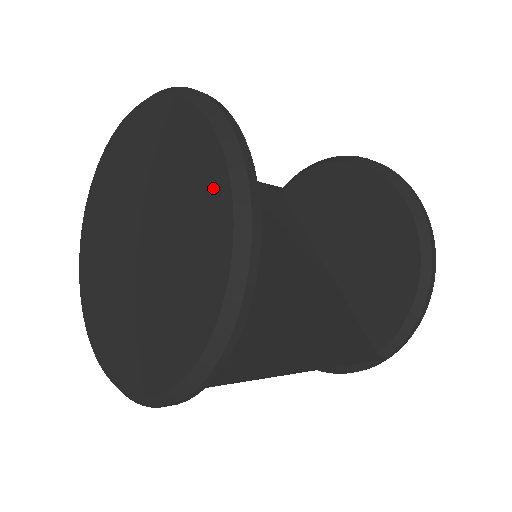
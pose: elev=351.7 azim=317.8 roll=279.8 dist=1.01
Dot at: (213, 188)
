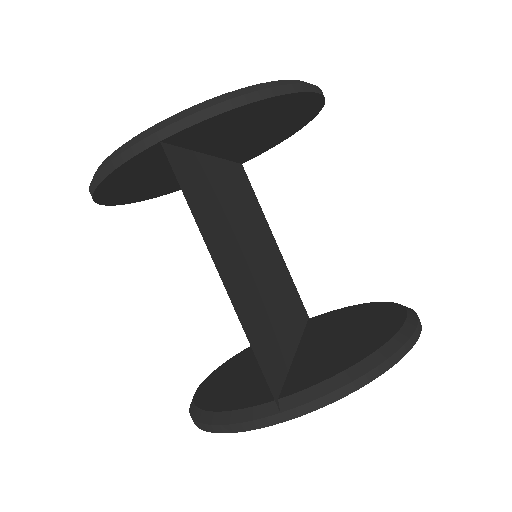
Dot at: occluded
